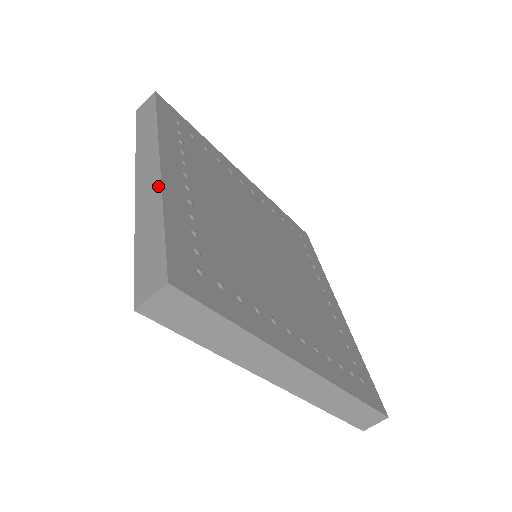
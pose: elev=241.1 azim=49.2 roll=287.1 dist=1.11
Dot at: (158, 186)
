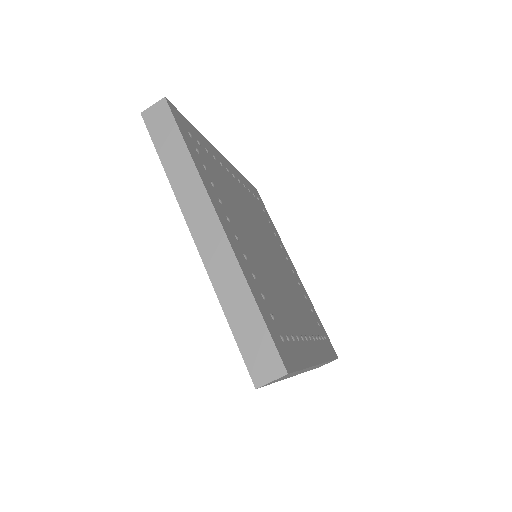
Dot at: (233, 259)
